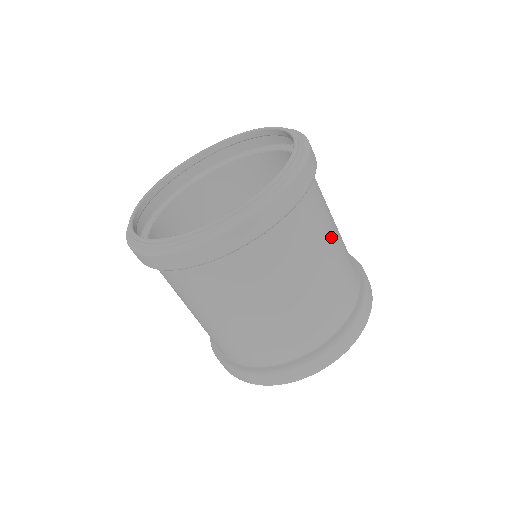
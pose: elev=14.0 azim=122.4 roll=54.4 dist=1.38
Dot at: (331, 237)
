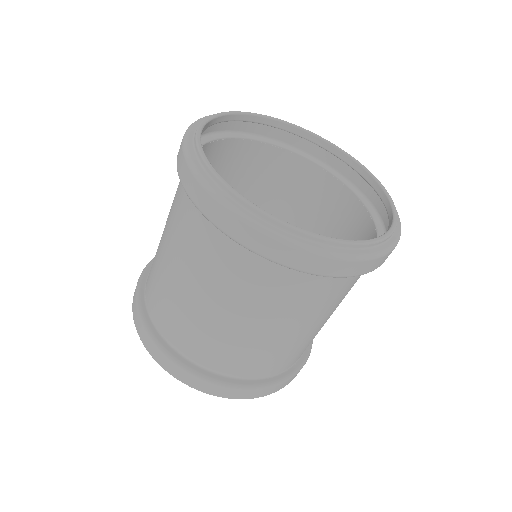
Dot at: occluded
